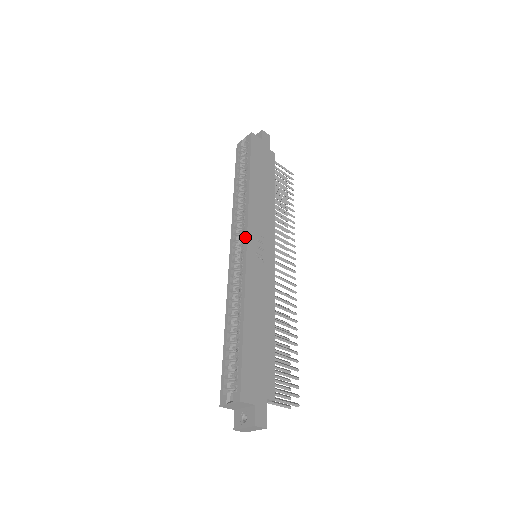
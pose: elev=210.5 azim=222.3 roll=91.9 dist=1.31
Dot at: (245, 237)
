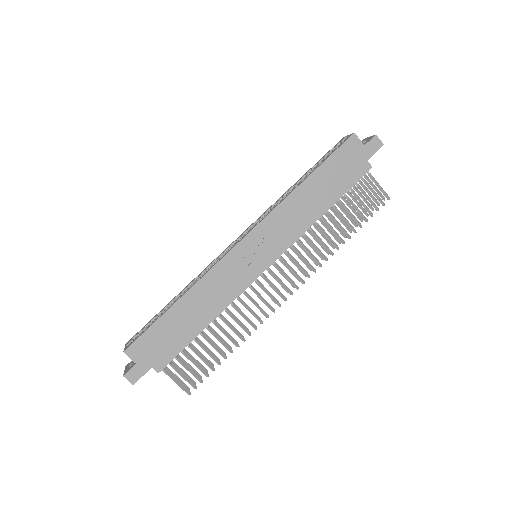
Dot at: (246, 234)
